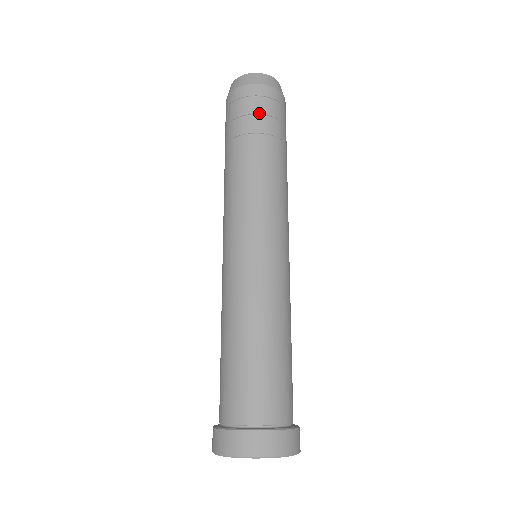
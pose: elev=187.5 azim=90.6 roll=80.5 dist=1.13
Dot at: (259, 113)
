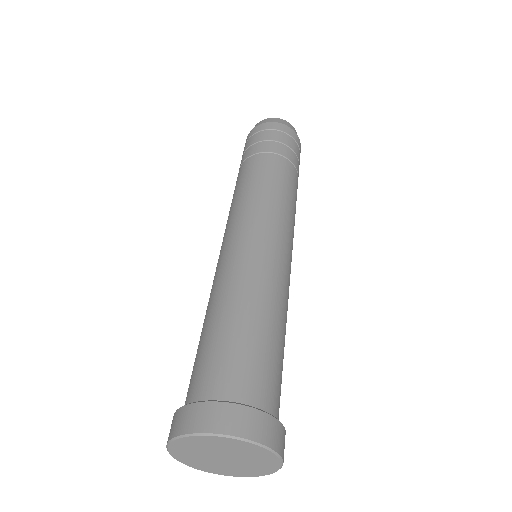
Dot at: (287, 144)
